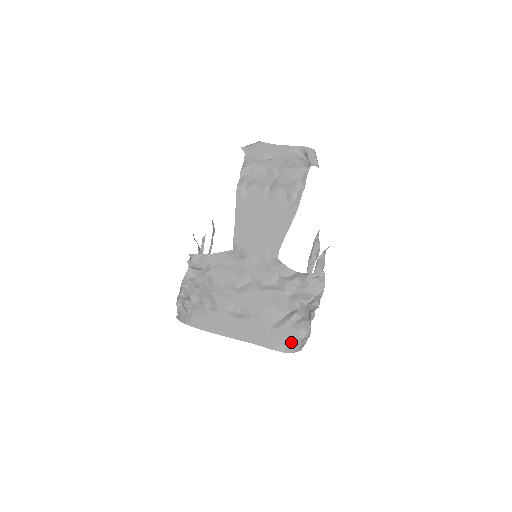
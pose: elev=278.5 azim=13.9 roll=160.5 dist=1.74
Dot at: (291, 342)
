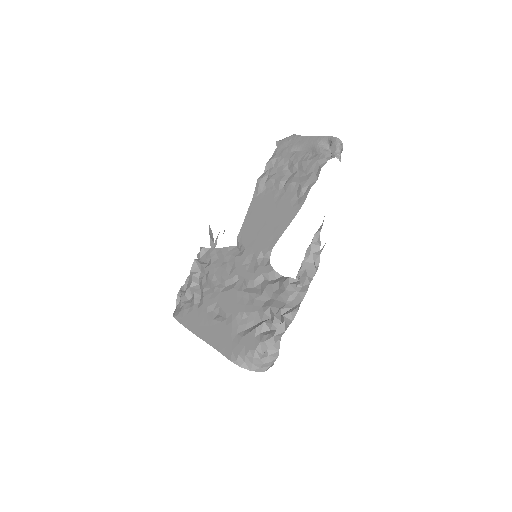
Dot at: (249, 356)
